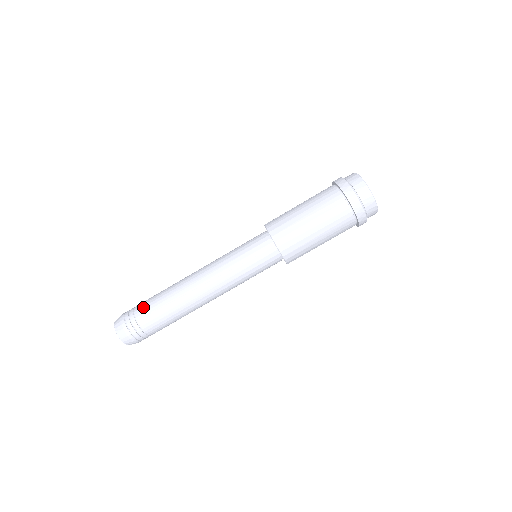
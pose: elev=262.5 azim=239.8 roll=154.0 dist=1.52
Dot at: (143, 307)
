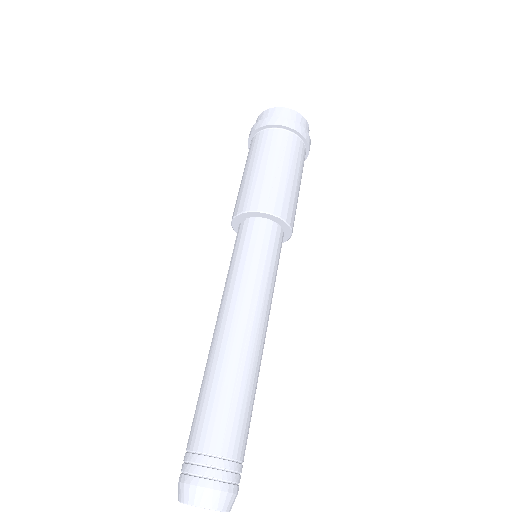
Dot at: (207, 432)
